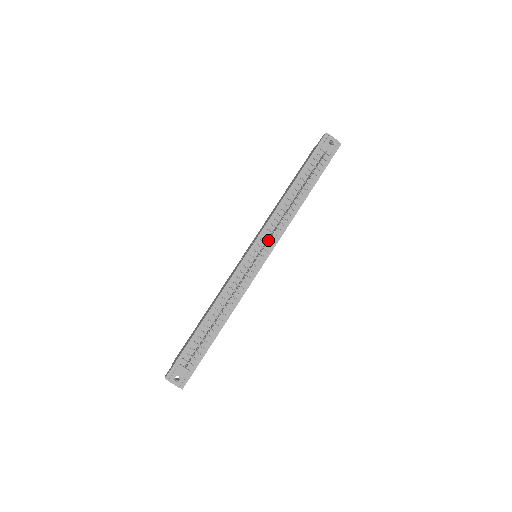
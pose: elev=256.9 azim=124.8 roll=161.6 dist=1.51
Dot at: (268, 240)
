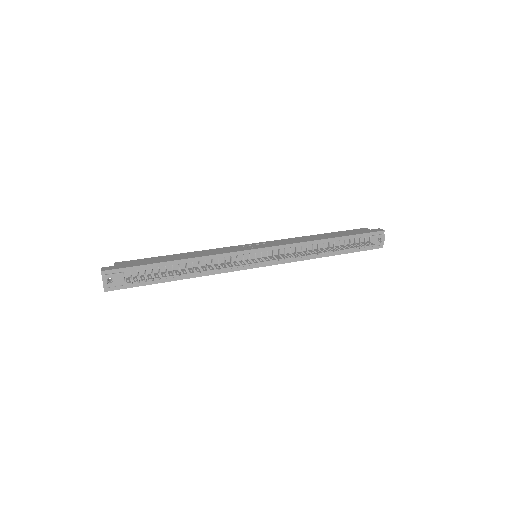
Dot at: (279, 258)
